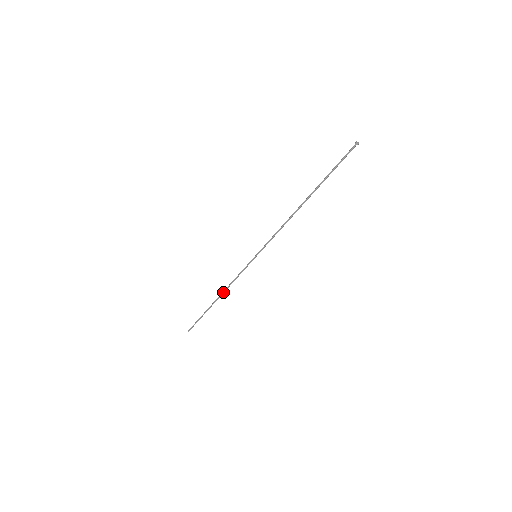
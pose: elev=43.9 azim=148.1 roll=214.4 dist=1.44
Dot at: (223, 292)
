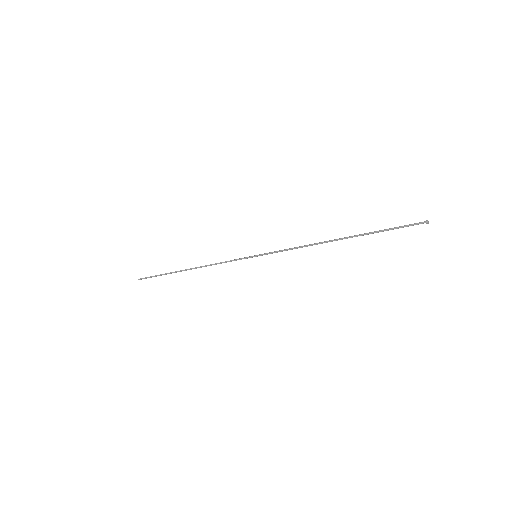
Dot at: occluded
